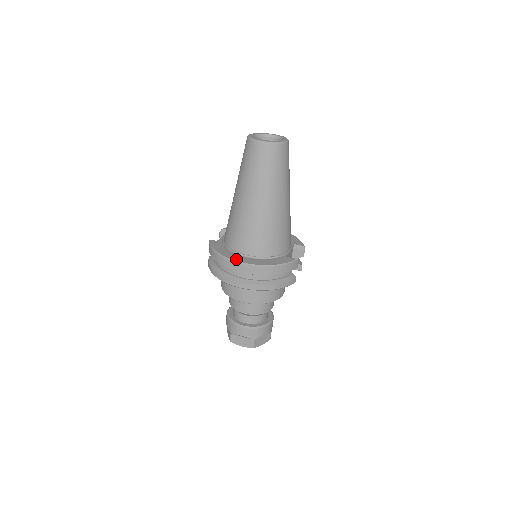
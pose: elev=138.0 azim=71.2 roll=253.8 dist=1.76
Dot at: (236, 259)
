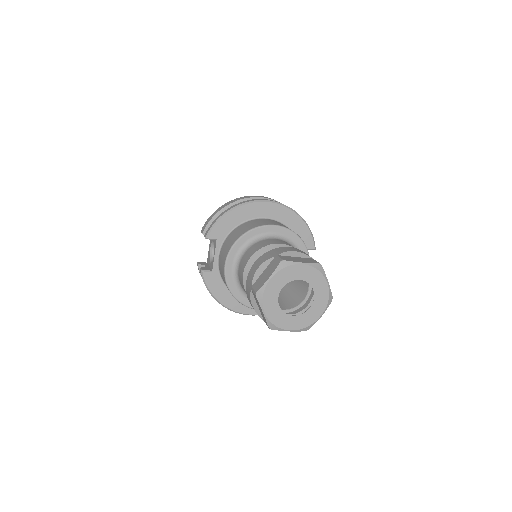
Dot at: occluded
